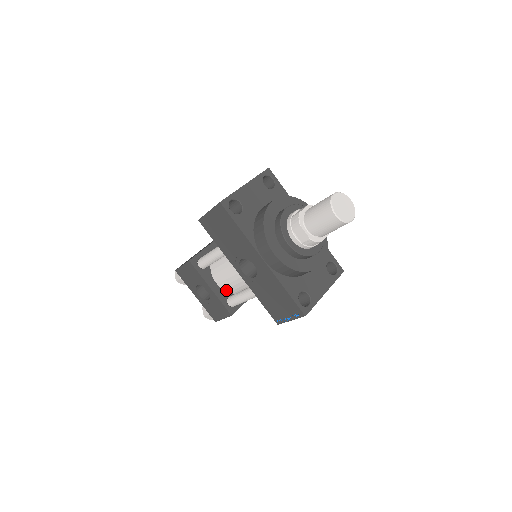
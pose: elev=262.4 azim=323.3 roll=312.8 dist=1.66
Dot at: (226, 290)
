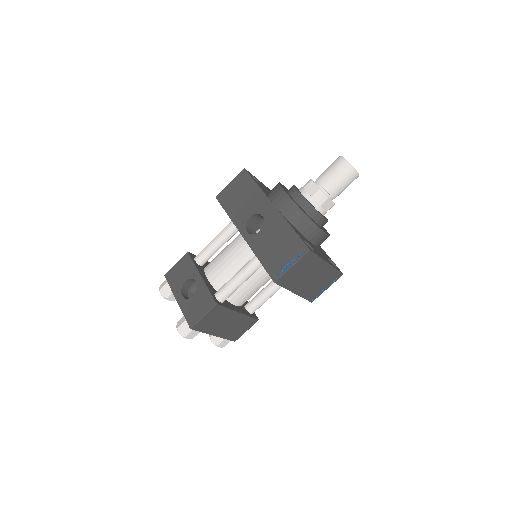
Dot at: (216, 287)
